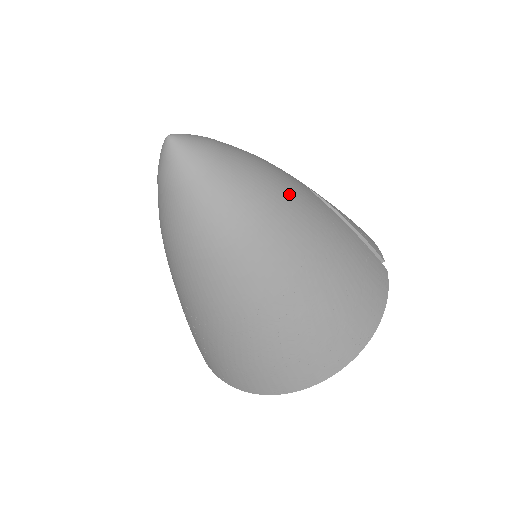
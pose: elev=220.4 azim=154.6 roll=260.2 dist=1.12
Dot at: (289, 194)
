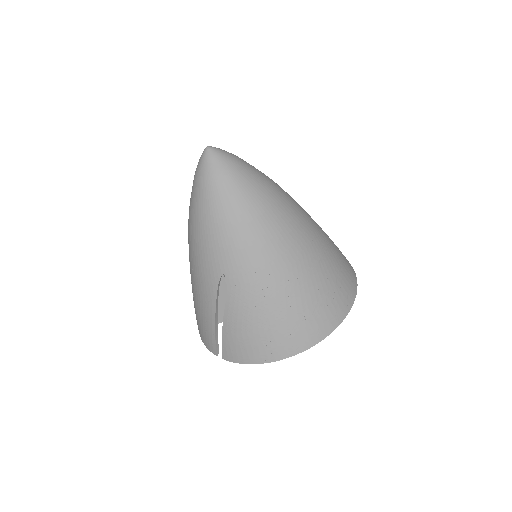
Dot at: occluded
